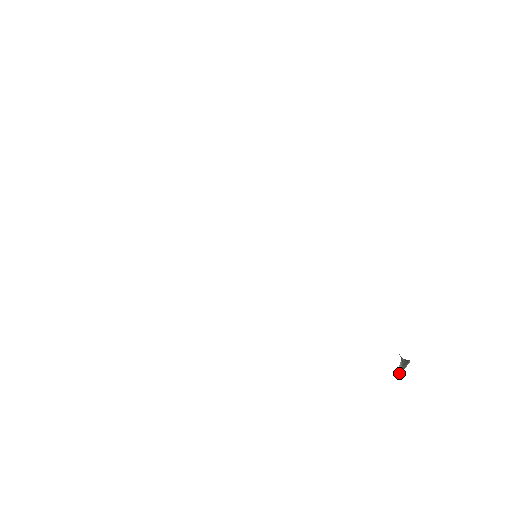
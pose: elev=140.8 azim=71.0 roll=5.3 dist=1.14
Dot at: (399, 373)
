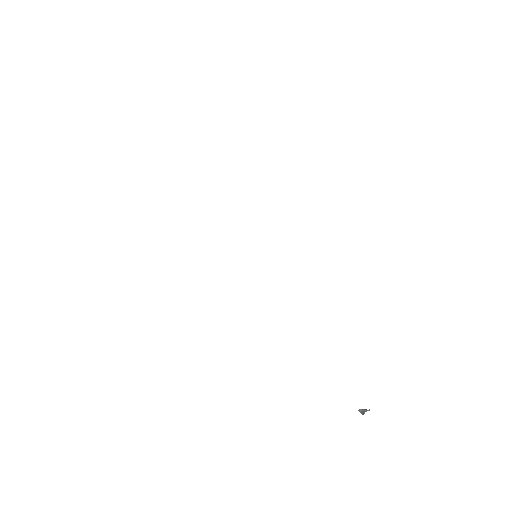
Dot at: occluded
